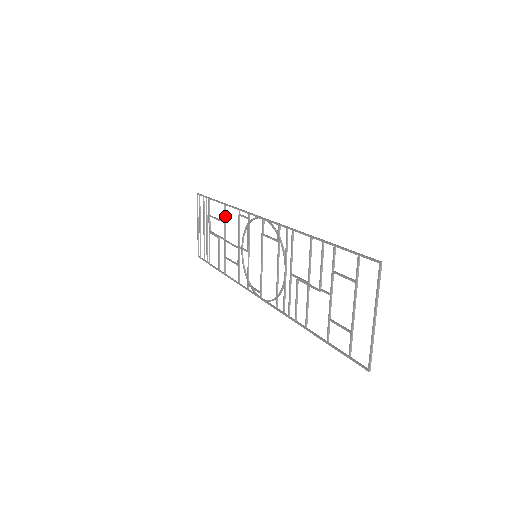
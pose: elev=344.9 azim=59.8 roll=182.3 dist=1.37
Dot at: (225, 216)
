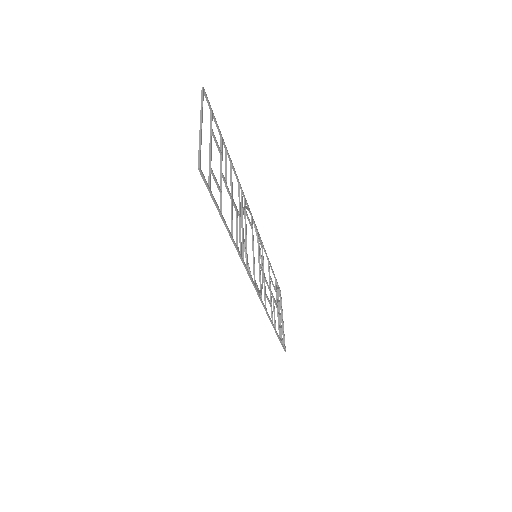
Dot at: (269, 270)
